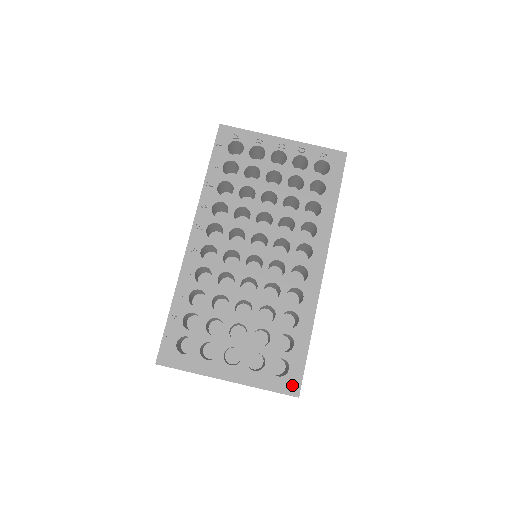
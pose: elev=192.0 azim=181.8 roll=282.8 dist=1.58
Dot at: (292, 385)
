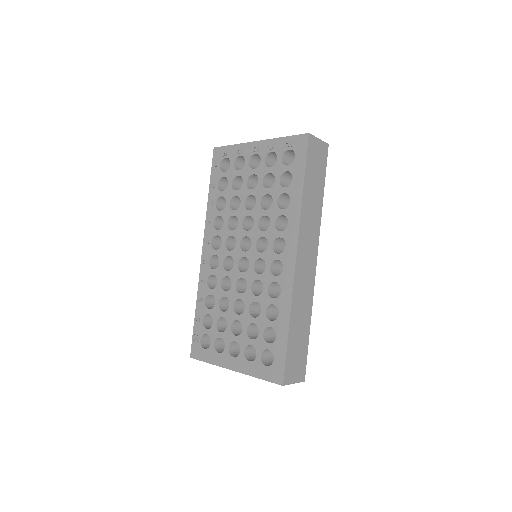
Dot at: (277, 374)
